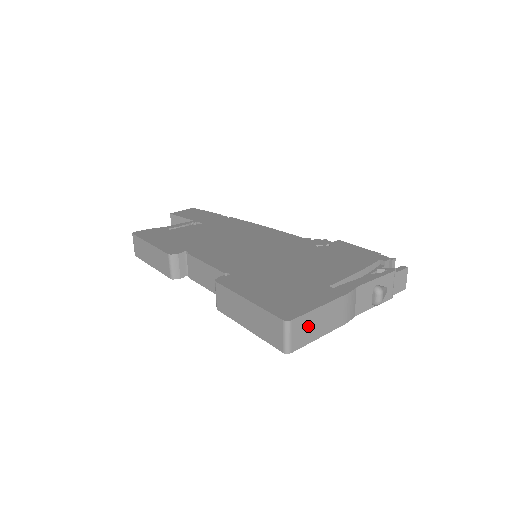
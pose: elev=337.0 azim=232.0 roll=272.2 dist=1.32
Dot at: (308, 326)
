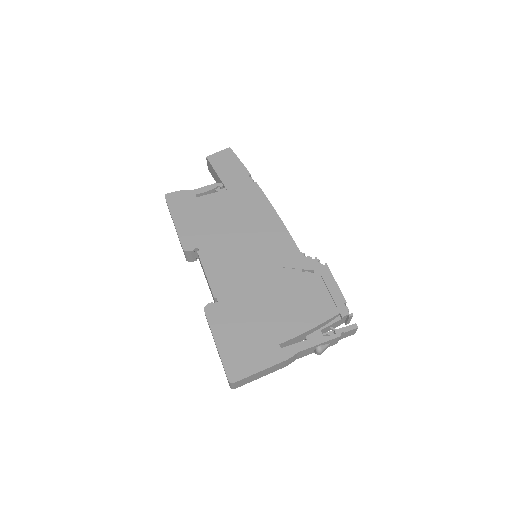
Dot at: (249, 379)
